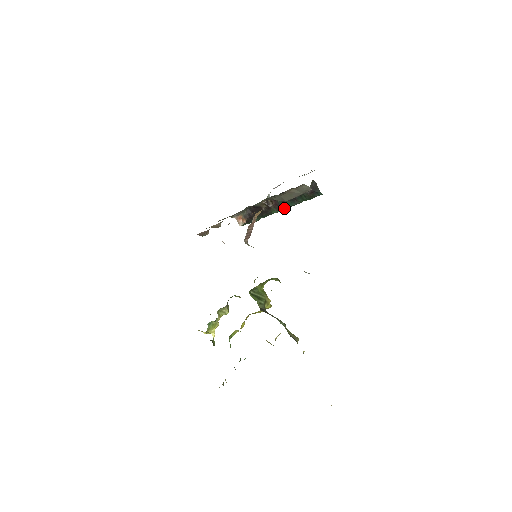
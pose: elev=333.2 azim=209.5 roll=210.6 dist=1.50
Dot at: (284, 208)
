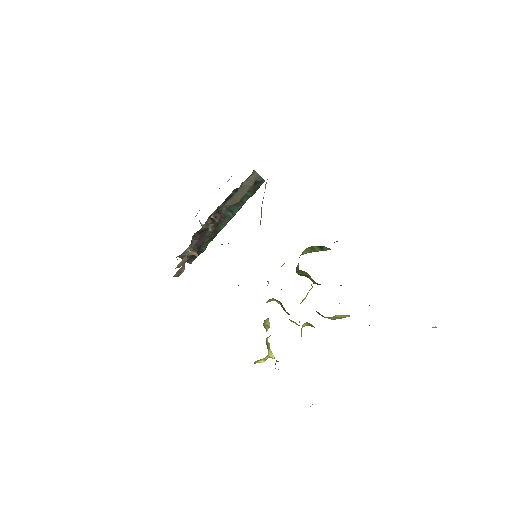
Dot at: (231, 217)
